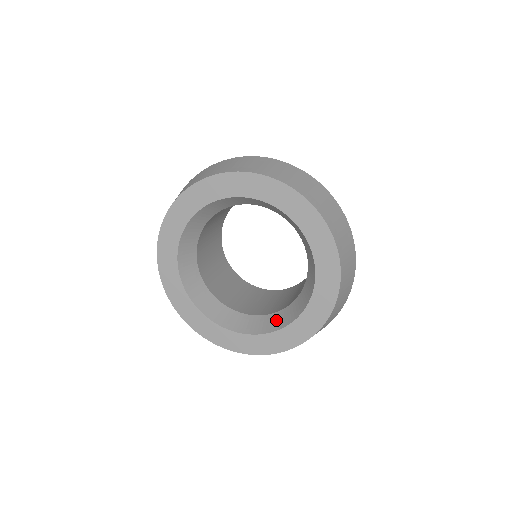
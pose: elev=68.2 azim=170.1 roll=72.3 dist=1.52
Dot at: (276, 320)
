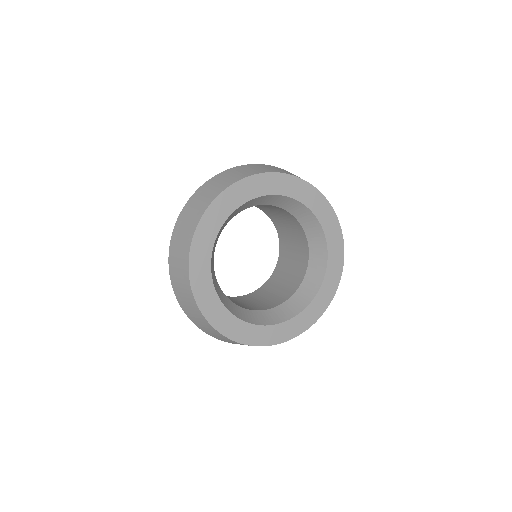
Dot at: (256, 316)
